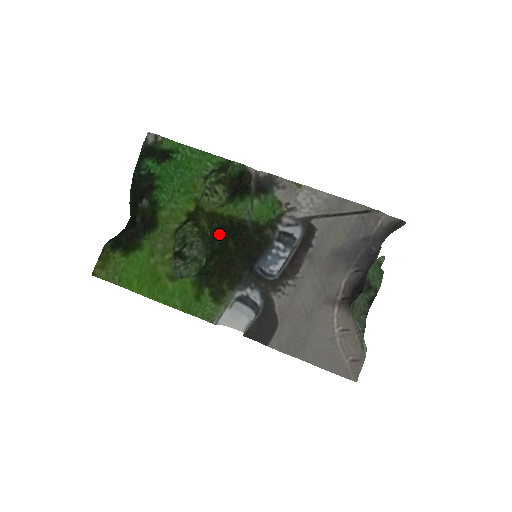
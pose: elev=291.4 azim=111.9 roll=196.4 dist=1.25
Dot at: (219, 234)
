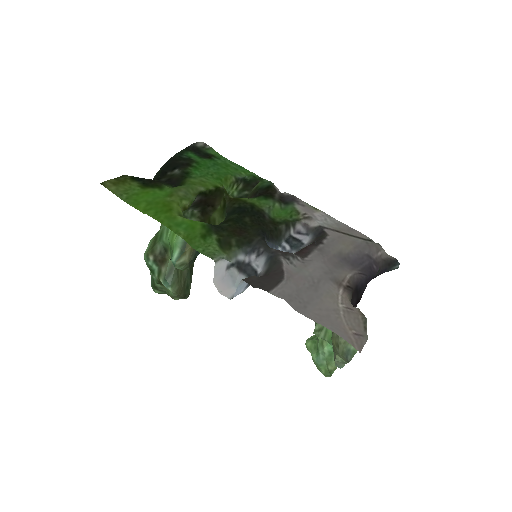
Dot at: (237, 212)
